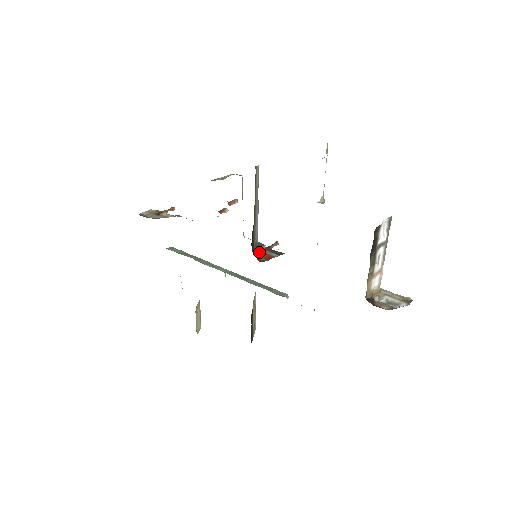
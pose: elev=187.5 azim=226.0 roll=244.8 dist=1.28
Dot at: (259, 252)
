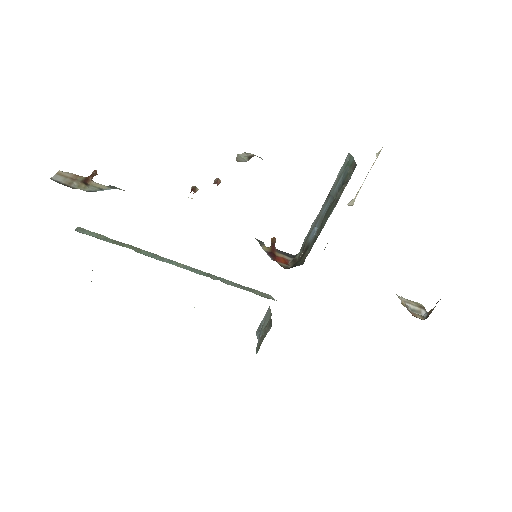
Dot at: (272, 254)
